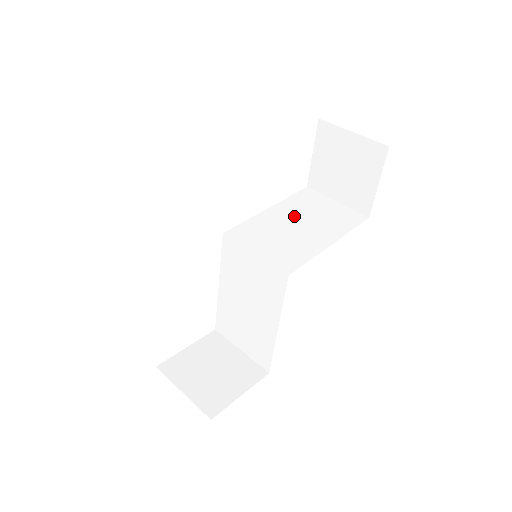
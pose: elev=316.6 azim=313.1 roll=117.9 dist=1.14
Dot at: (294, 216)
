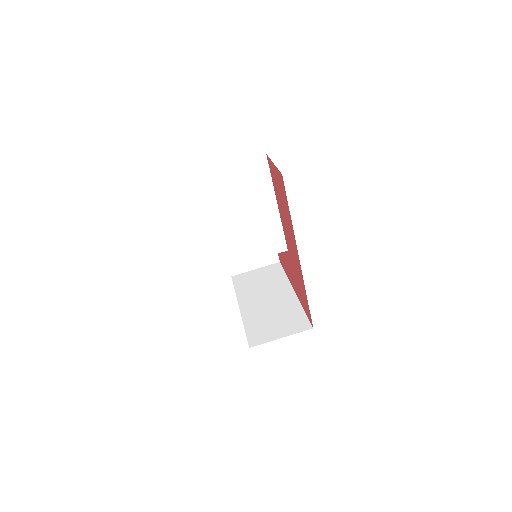
Dot at: (232, 212)
